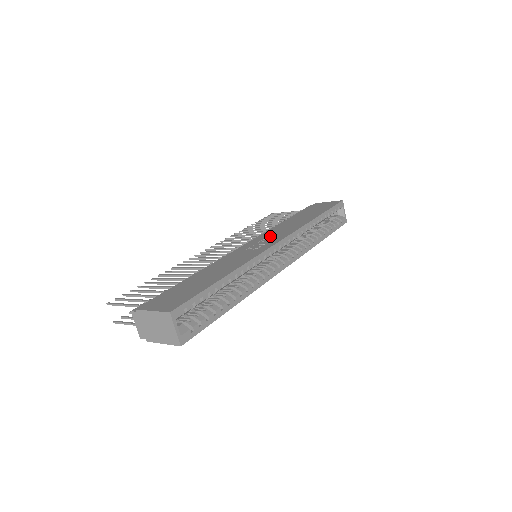
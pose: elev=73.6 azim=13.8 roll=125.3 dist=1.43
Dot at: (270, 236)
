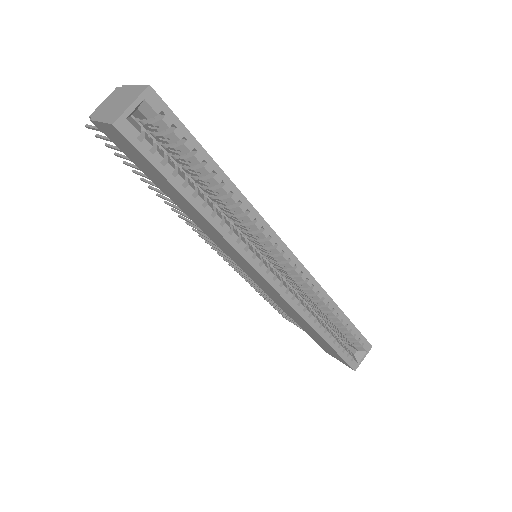
Dot at: occluded
